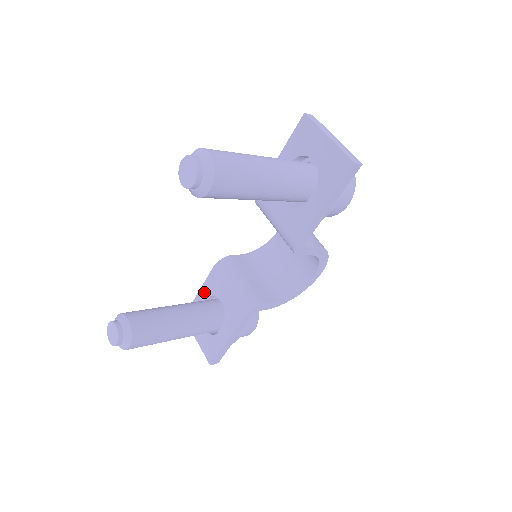
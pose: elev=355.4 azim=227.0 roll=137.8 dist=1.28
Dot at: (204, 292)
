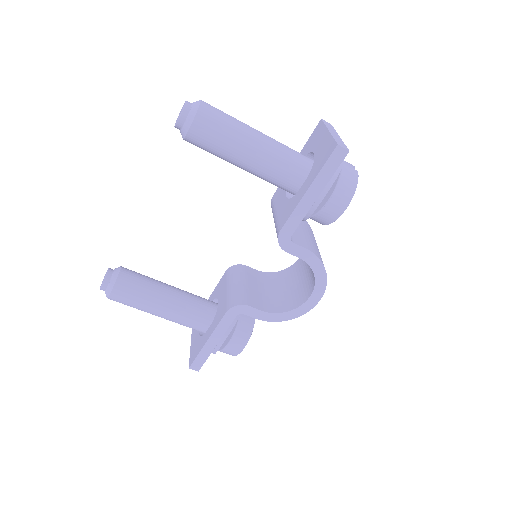
Dot at: (212, 296)
